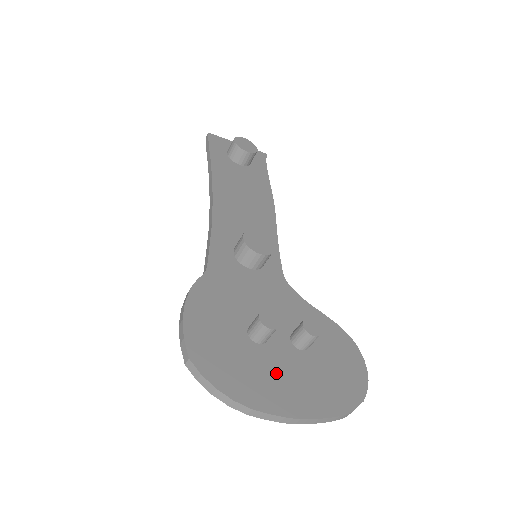
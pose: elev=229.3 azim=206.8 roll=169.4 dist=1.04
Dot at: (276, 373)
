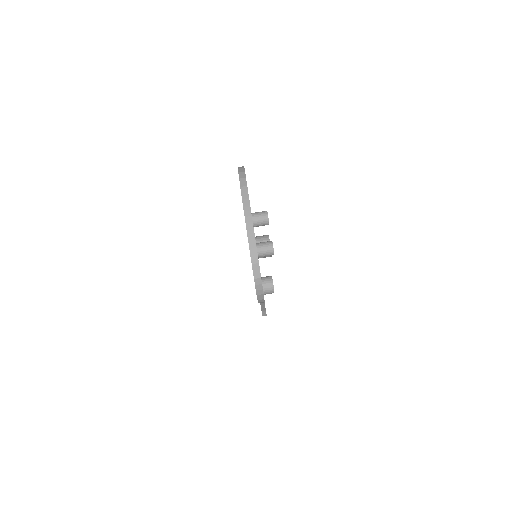
Dot at: occluded
